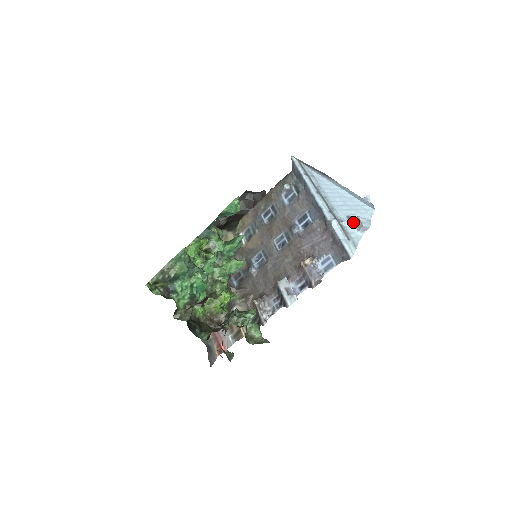
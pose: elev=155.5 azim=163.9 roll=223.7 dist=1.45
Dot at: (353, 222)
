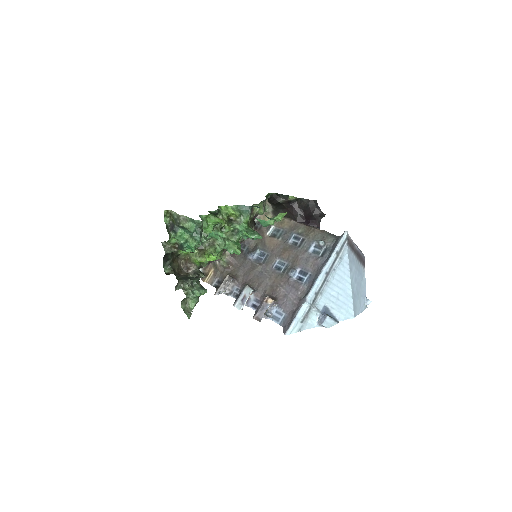
Dot at: (322, 314)
